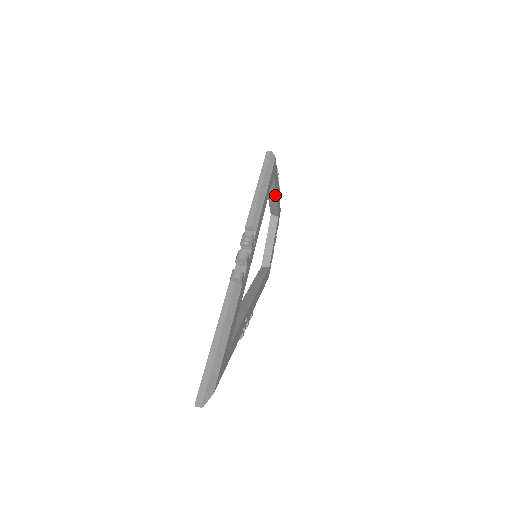
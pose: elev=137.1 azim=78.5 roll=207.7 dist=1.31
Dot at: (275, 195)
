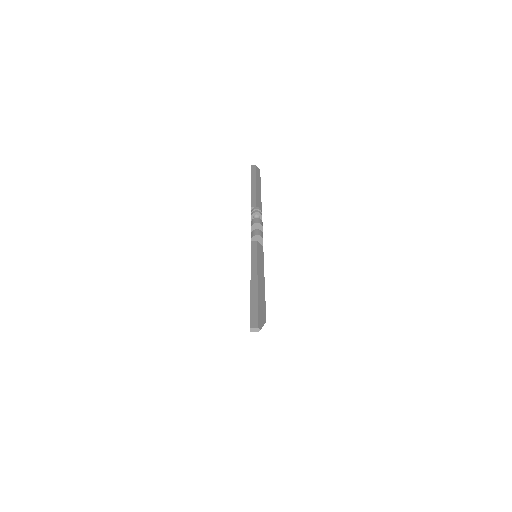
Dot at: occluded
